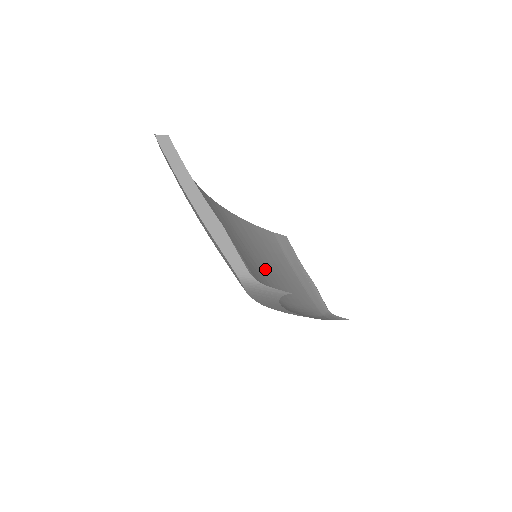
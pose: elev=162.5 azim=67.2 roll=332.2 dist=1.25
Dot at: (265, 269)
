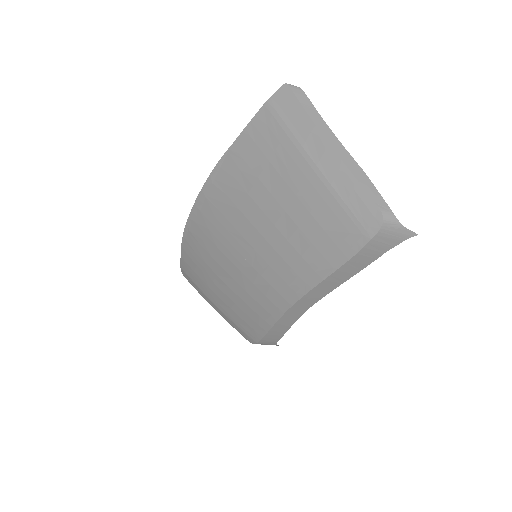
Dot at: occluded
